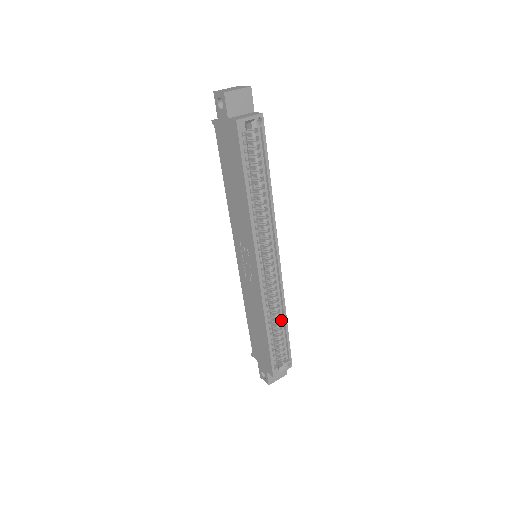
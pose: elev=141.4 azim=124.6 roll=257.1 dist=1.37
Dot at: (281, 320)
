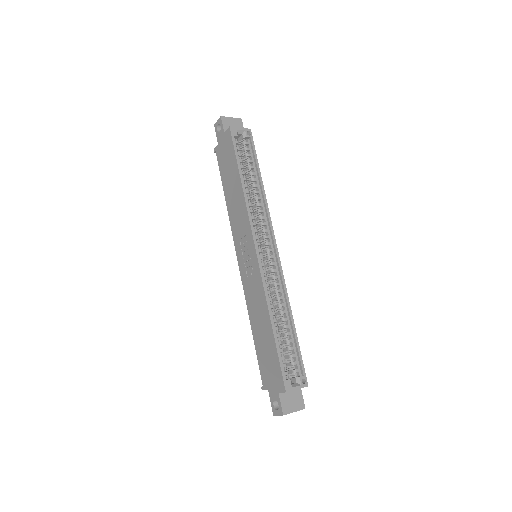
Dot at: (287, 320)
